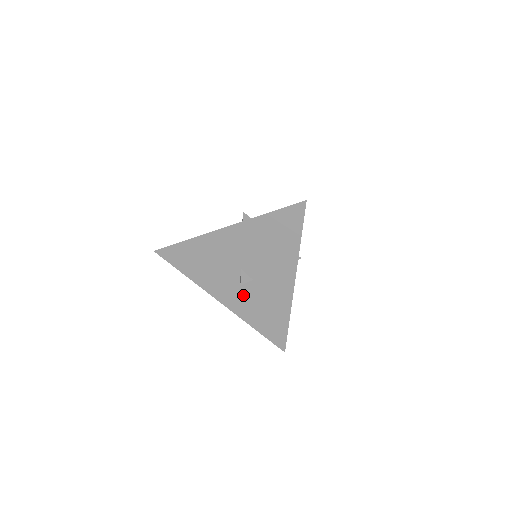
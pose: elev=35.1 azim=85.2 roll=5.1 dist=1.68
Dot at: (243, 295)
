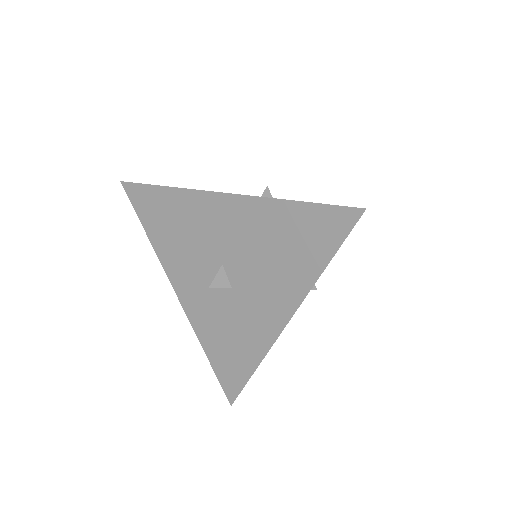
Dot at: (210, 301)
